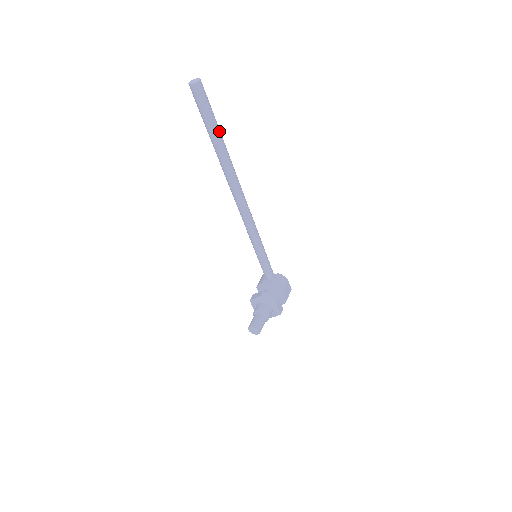
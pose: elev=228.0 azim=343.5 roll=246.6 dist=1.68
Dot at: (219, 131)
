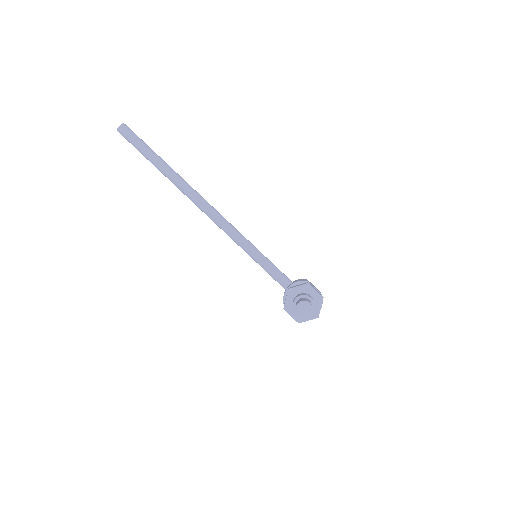
Dot at: (157, 155)
